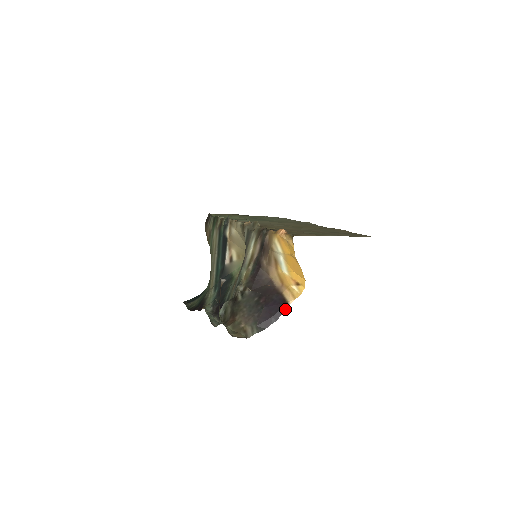
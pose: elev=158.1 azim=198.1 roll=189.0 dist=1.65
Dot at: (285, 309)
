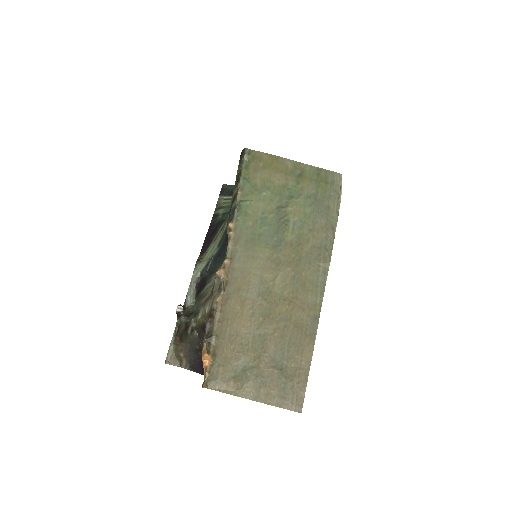
Dot at: occluded
